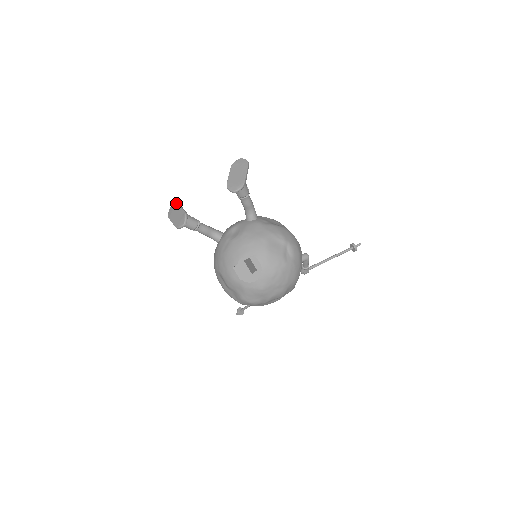
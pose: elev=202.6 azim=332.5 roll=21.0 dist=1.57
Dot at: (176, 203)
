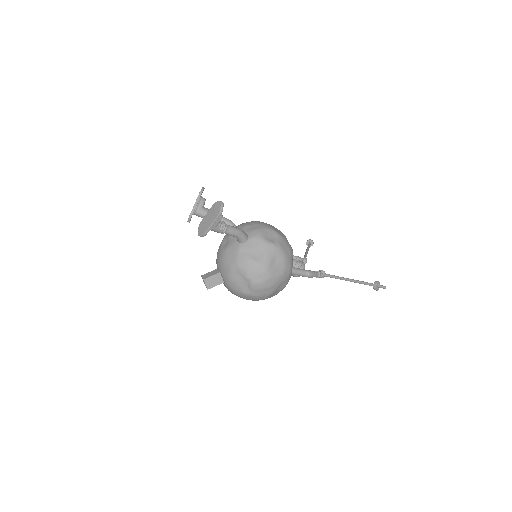
Dot at: (199, 192)
